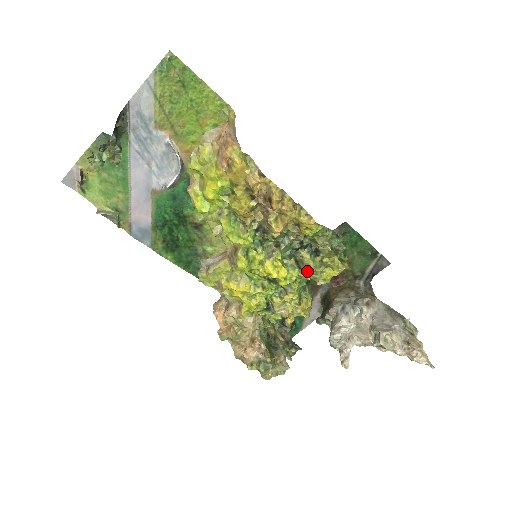
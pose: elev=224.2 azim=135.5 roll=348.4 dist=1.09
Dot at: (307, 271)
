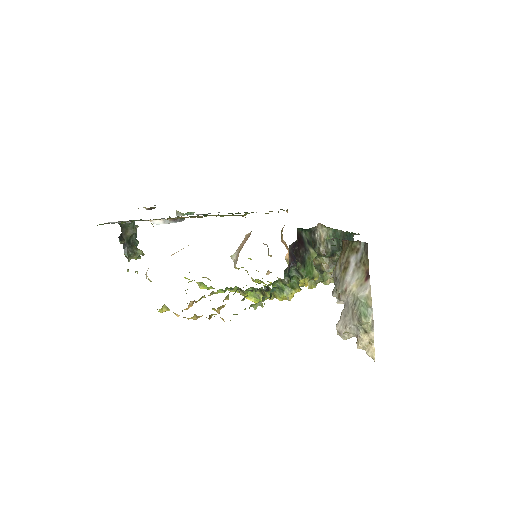
Dot at: (269, 298)
